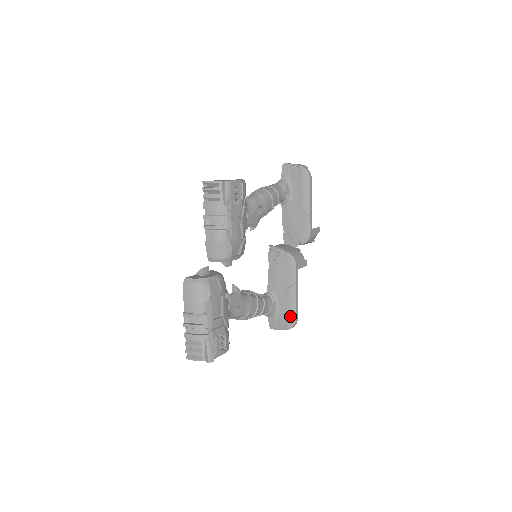
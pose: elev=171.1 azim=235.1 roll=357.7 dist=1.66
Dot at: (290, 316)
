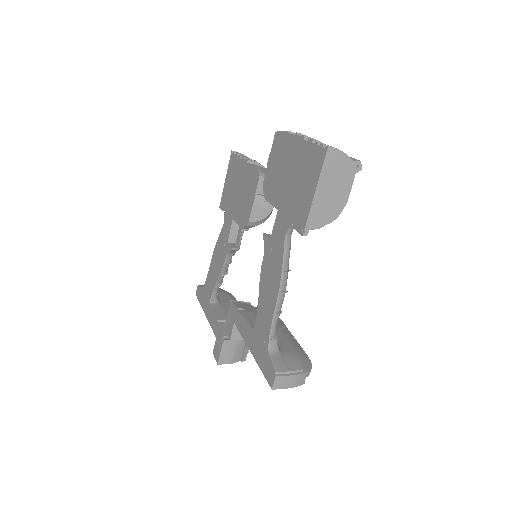
Dot at: (301, 355)
